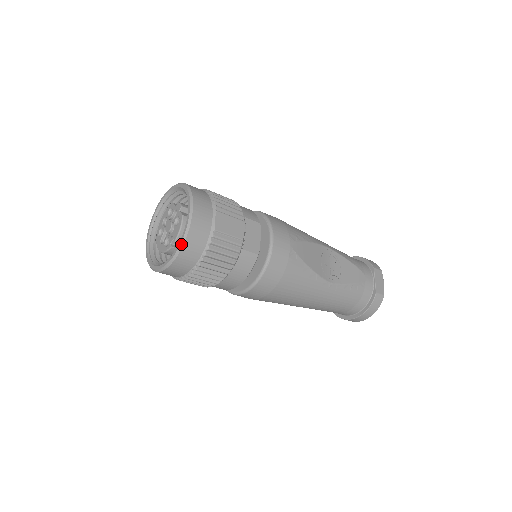
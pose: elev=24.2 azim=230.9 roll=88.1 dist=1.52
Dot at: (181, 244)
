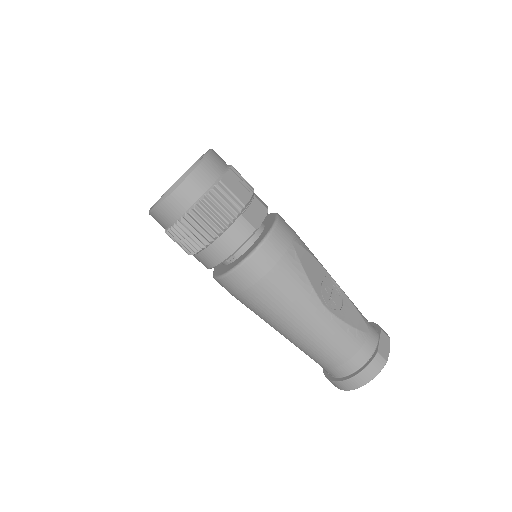
Dot at: (184, 177)
